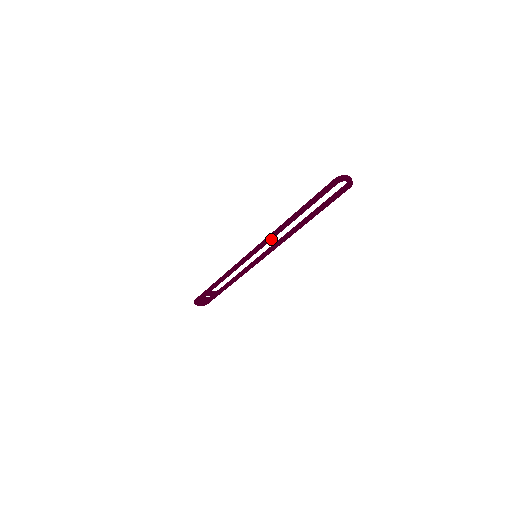
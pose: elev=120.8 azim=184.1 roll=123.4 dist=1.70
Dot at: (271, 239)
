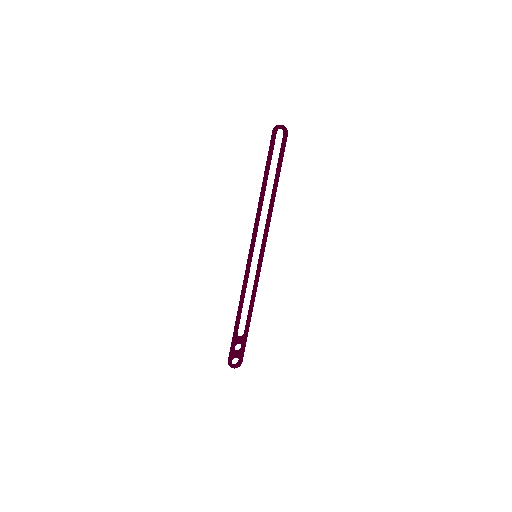
Dot at: (258, 223)
